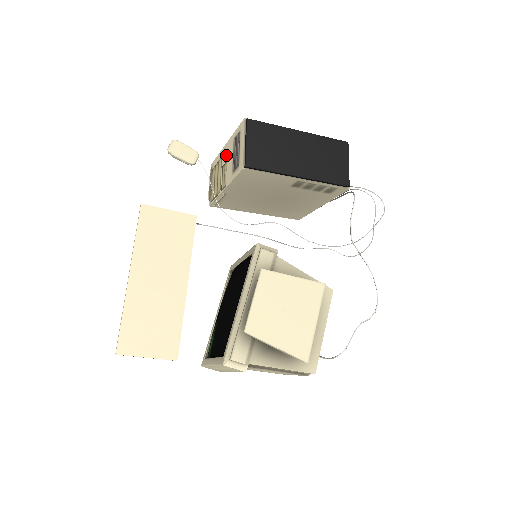
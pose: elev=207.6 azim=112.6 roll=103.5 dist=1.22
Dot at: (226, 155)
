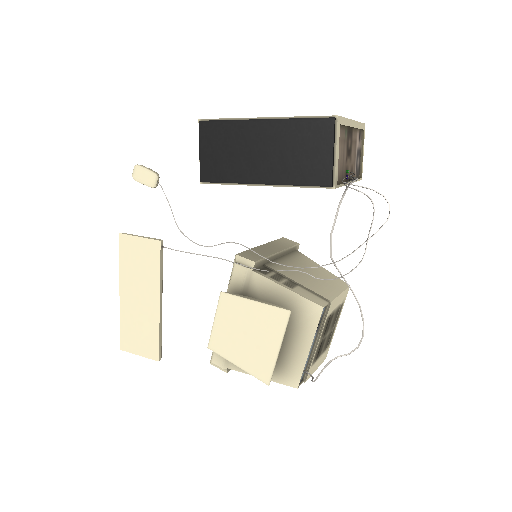
Dot at: occluded
